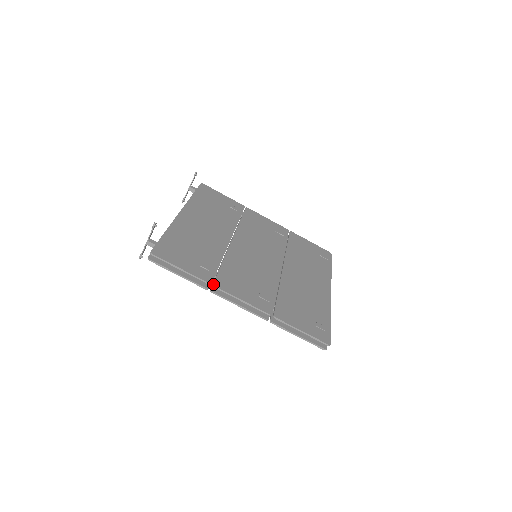
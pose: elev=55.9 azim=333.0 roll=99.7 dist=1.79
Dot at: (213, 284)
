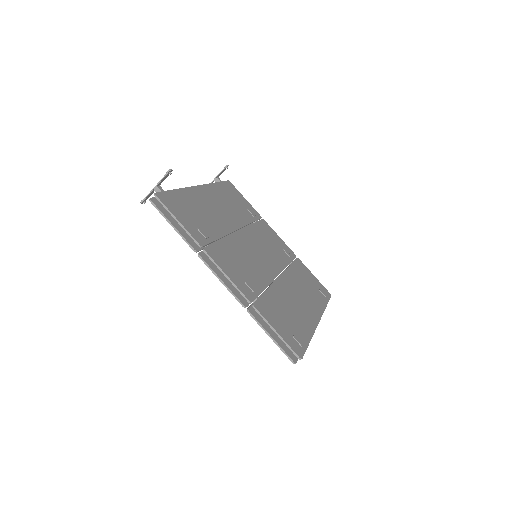
Dot at: (204, 248)
